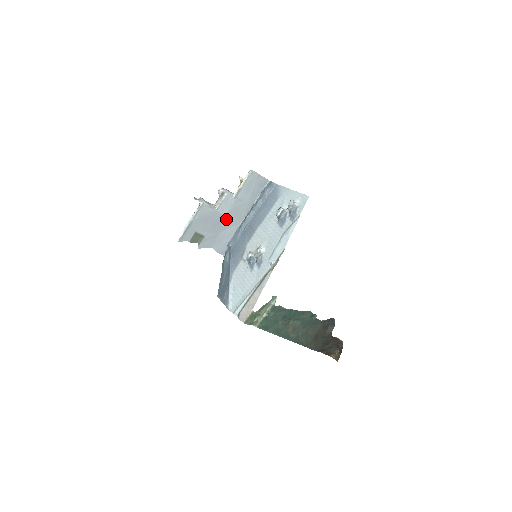
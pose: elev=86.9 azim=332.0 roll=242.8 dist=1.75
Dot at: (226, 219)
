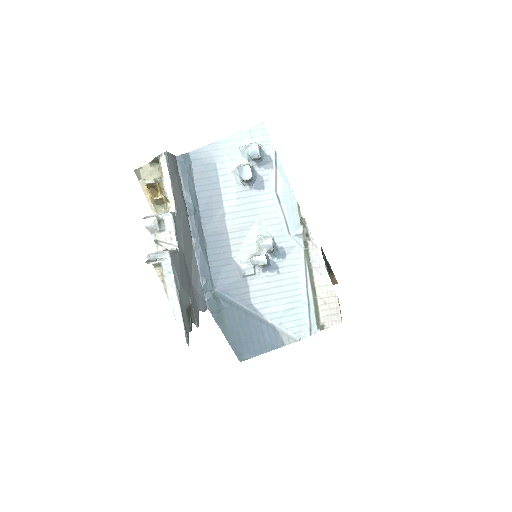
Dot at: (186, 254)
